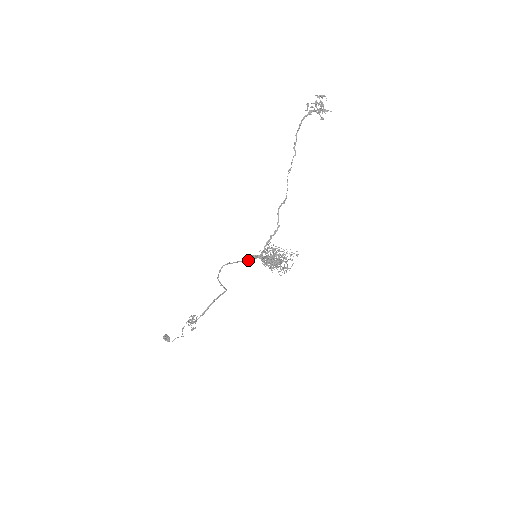
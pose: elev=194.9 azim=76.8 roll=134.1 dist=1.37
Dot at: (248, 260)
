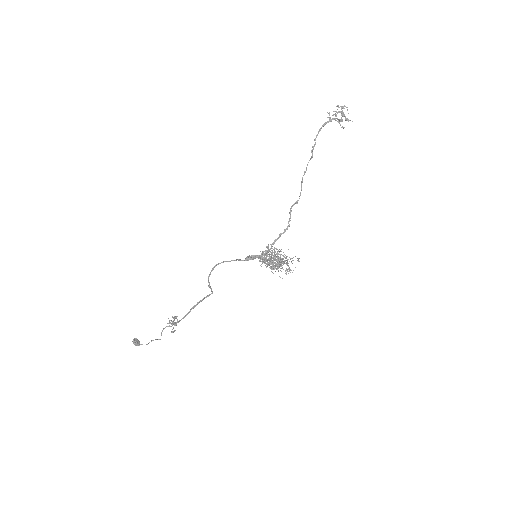
Dot at: (249, 258)
